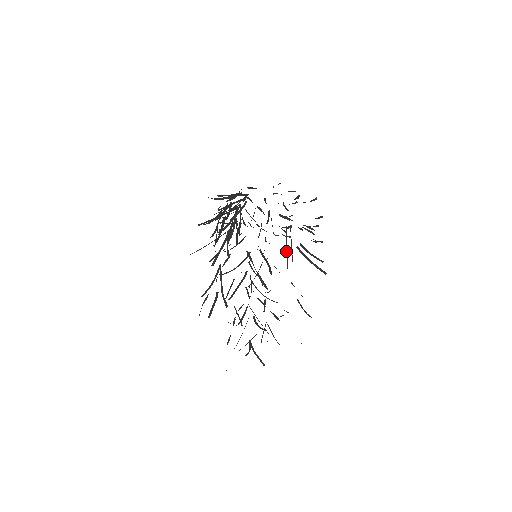
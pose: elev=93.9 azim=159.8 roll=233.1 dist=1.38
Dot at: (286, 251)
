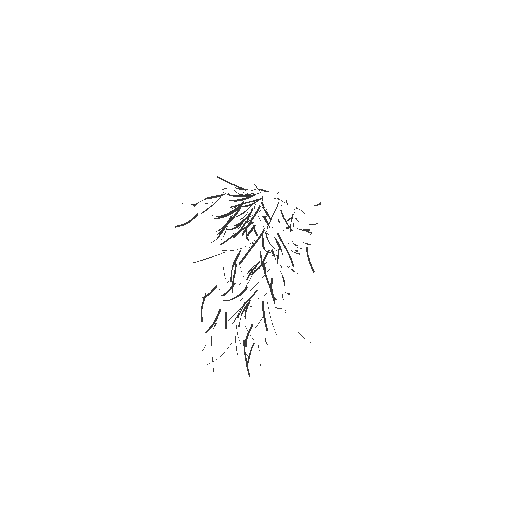
Dot at: occluded
